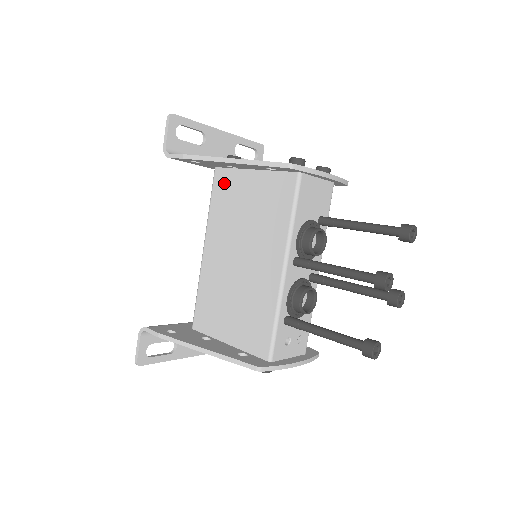
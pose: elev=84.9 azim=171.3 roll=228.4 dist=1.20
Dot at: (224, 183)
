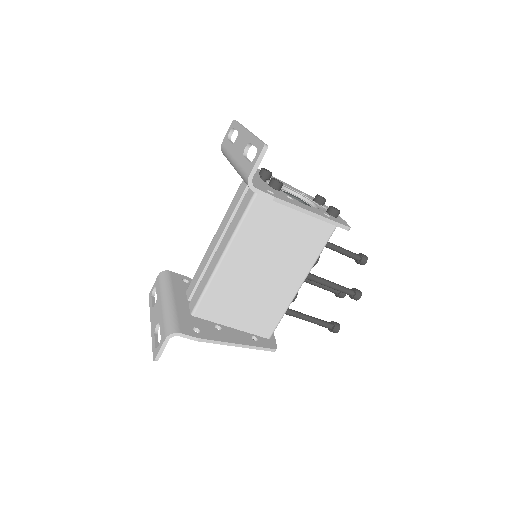
Dot at: (267, 206)
